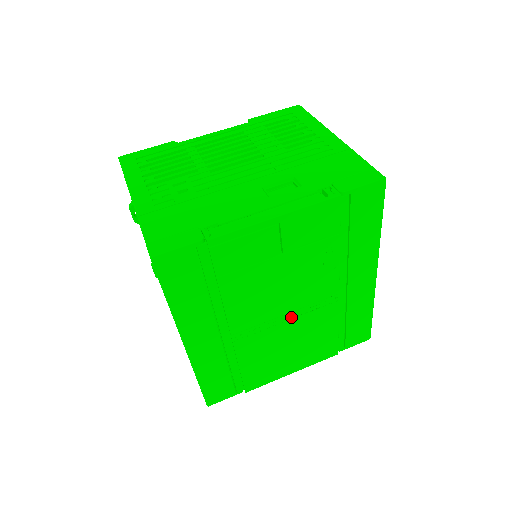
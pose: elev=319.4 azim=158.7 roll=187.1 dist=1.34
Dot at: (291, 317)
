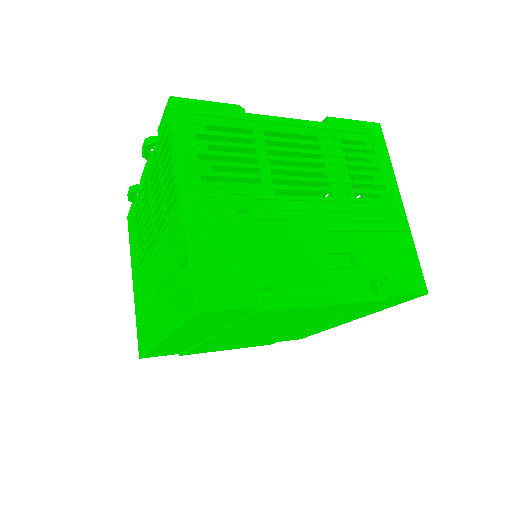
Dot at: (264, 335)
